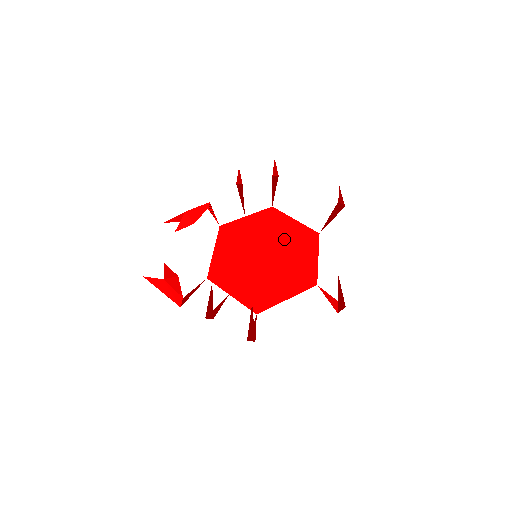
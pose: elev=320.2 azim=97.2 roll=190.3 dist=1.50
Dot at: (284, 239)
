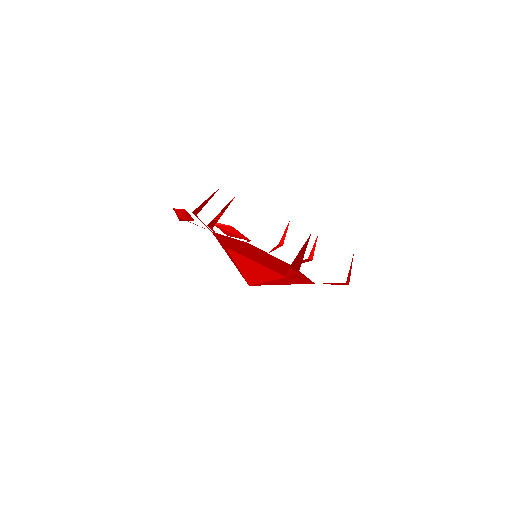
Dot at: (285, 267)
